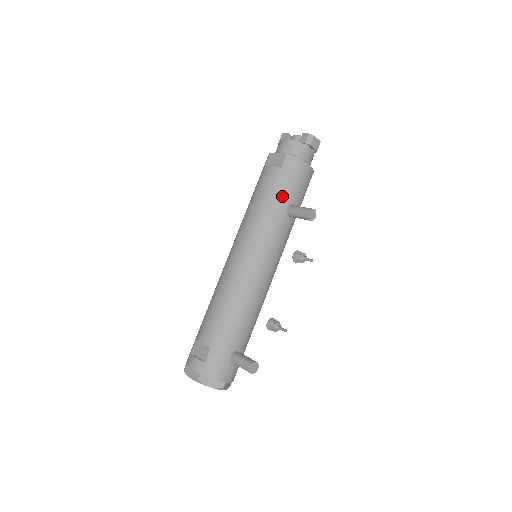
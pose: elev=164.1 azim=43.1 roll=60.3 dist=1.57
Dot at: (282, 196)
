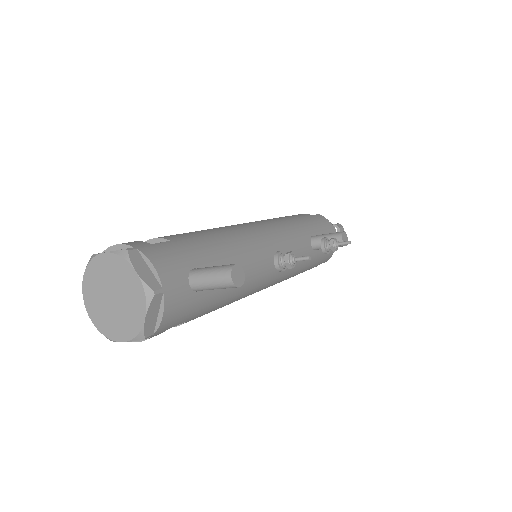
Dot at: (310, 224)
